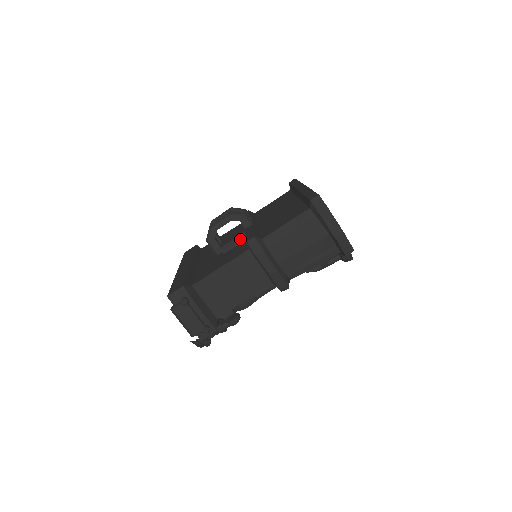
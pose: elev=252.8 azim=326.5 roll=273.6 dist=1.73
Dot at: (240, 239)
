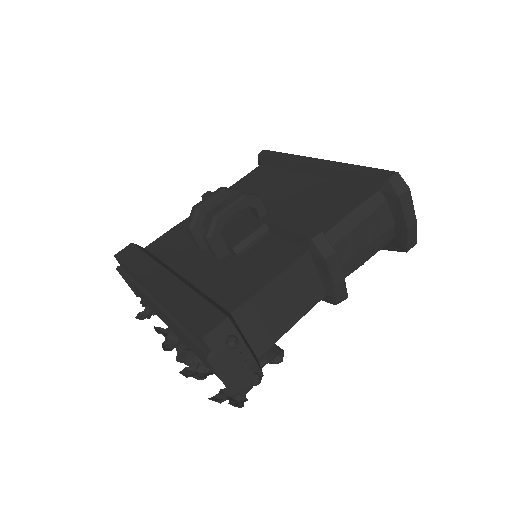
Dot at: (261, 234)
